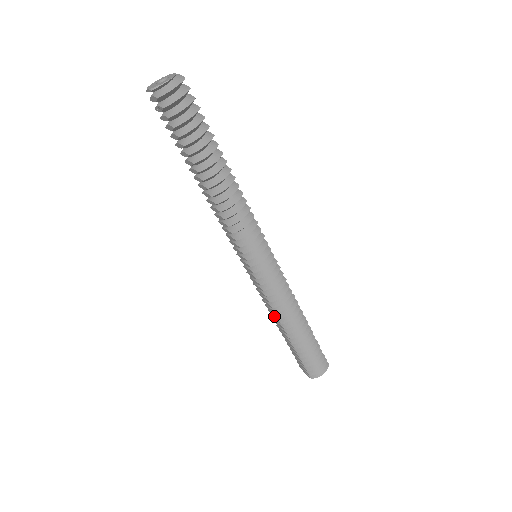
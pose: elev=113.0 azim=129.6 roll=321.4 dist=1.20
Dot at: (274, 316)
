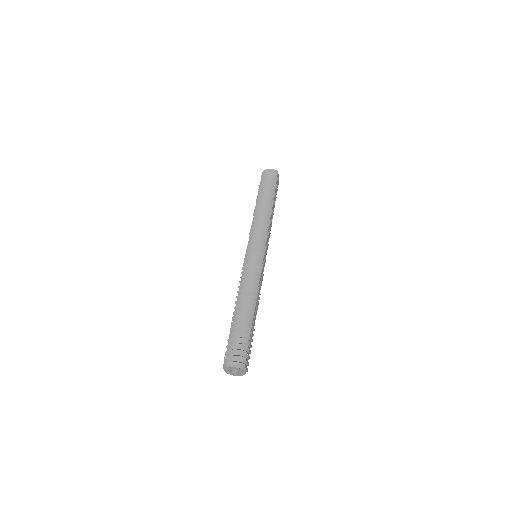
Dot at: occluded
